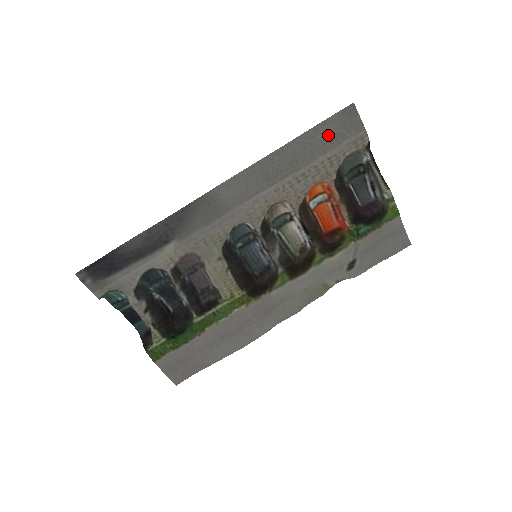
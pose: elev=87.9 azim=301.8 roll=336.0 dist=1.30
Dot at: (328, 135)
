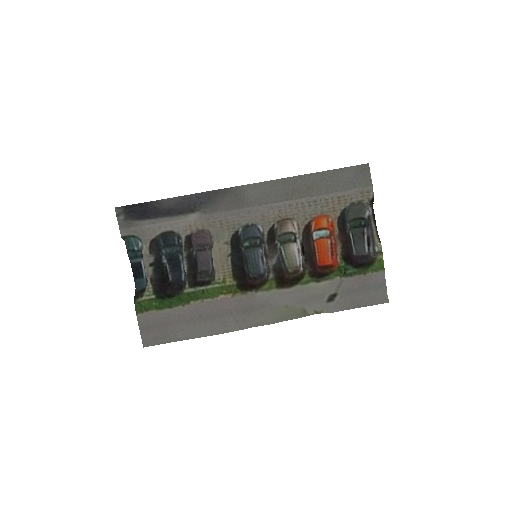
Dot at: (343, 180)
